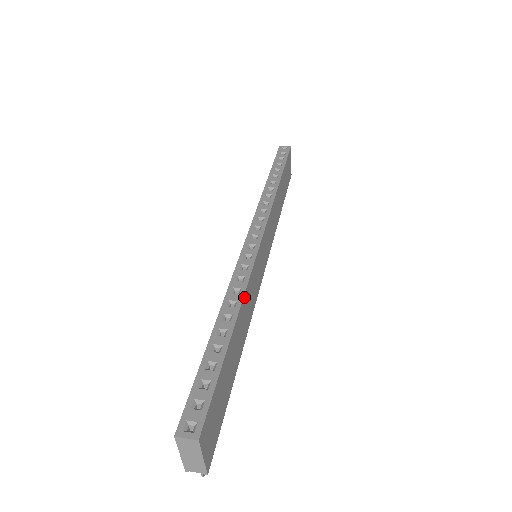
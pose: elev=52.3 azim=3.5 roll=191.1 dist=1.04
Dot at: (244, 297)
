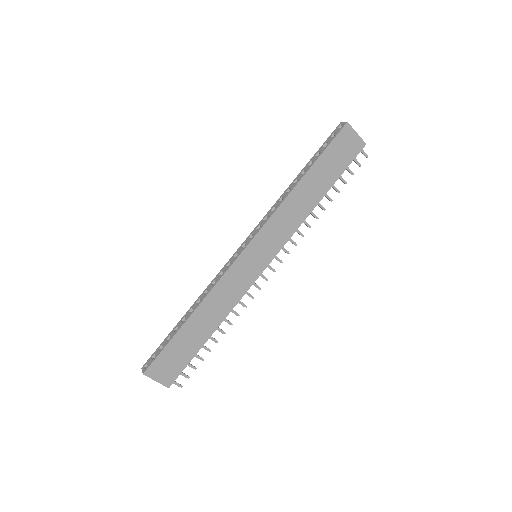
Dot at: (207, 298)
